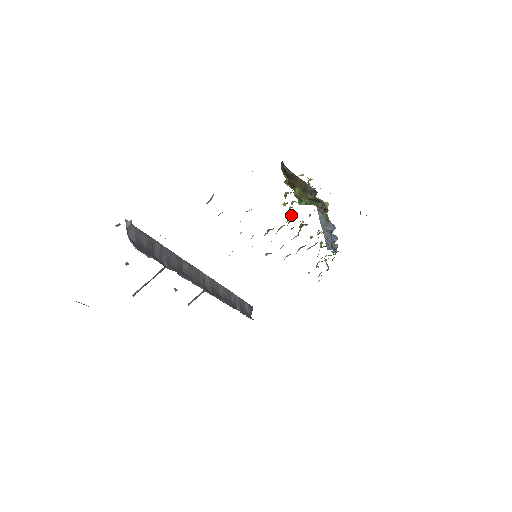
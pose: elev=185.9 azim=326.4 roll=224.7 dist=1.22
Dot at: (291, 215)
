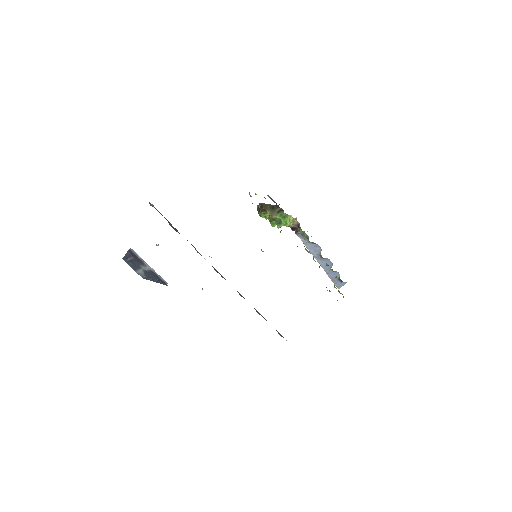
Dot at: occluded
